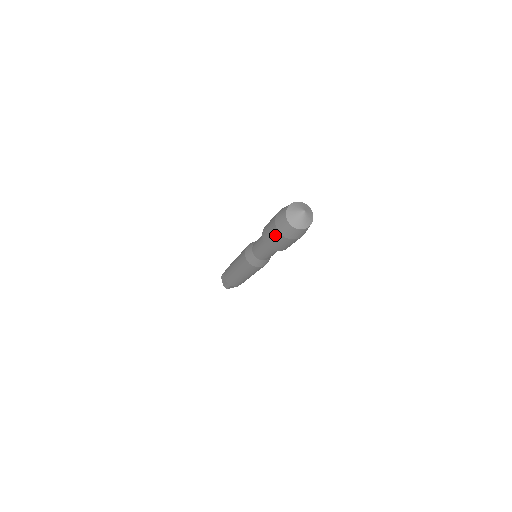
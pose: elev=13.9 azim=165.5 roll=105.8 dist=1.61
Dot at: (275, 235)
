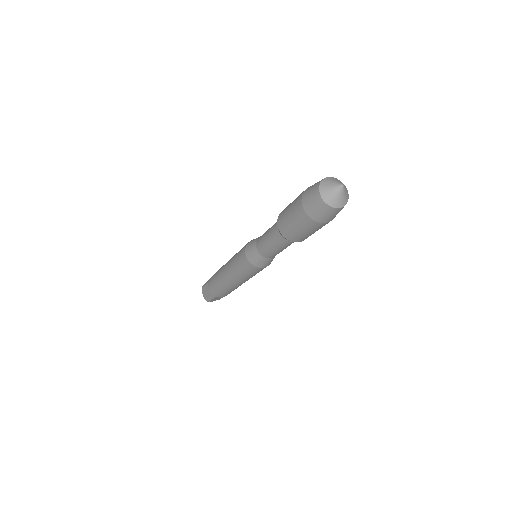
Dot at: (300, 219)
